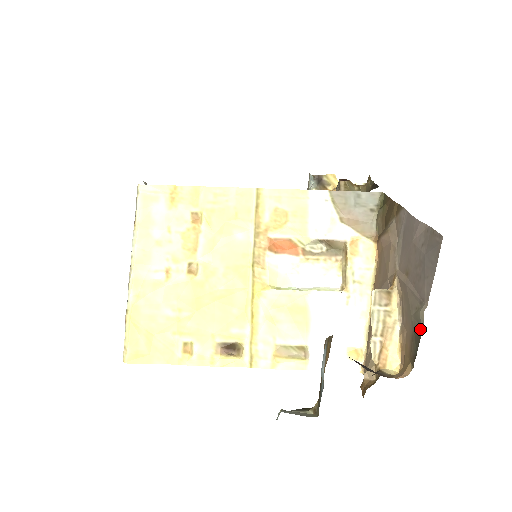
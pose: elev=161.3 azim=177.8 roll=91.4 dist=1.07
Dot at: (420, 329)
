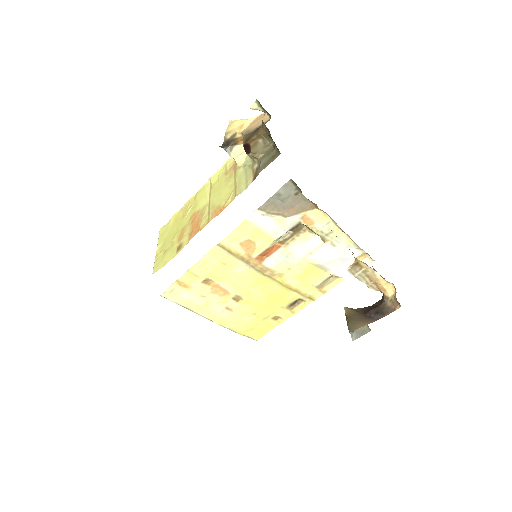
Dot at: occluded
